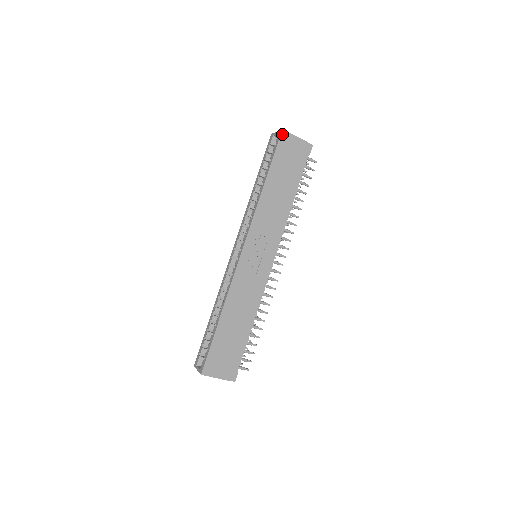
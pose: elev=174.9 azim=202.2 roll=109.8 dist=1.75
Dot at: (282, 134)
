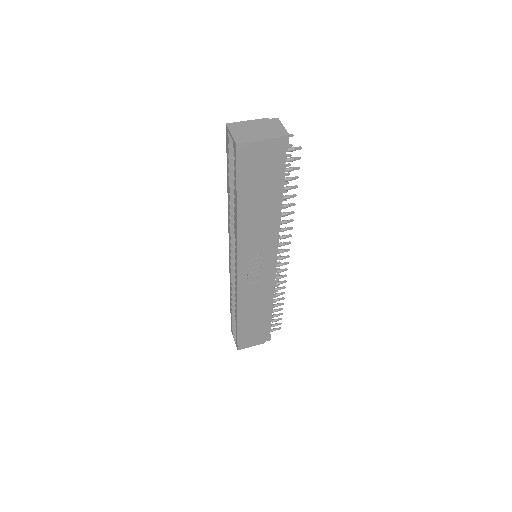
Dot at: (238, 149)
